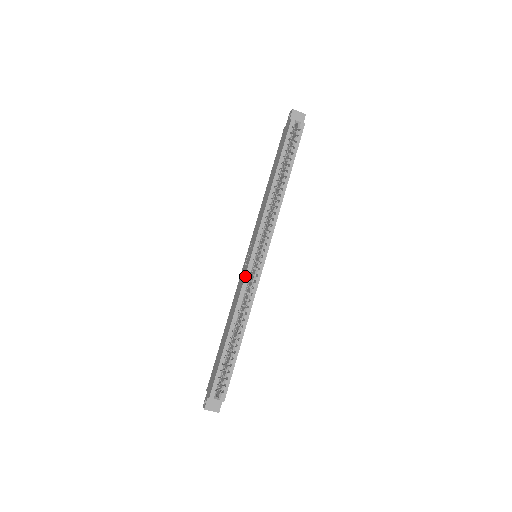
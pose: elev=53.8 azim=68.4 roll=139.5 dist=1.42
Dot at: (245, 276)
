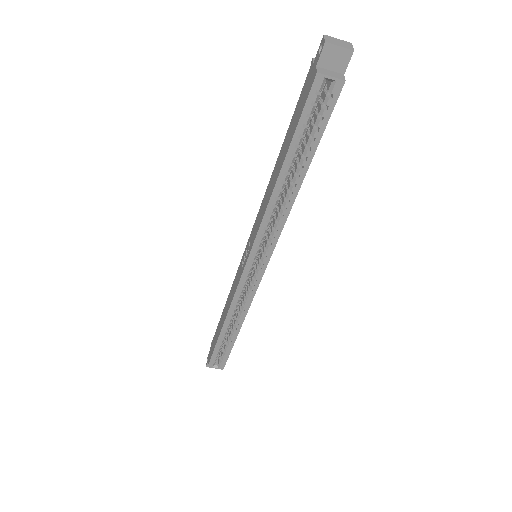
Dot at: (237, 286)
